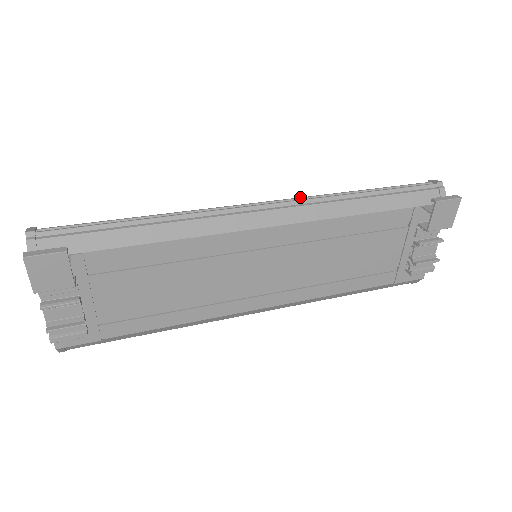
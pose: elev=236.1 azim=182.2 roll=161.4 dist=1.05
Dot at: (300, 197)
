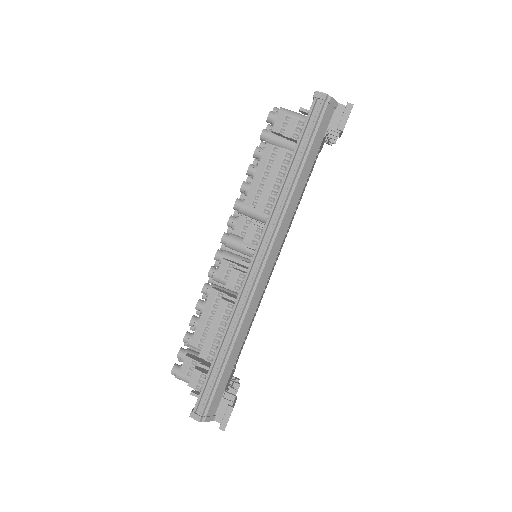
Dot at: (265, 225)
